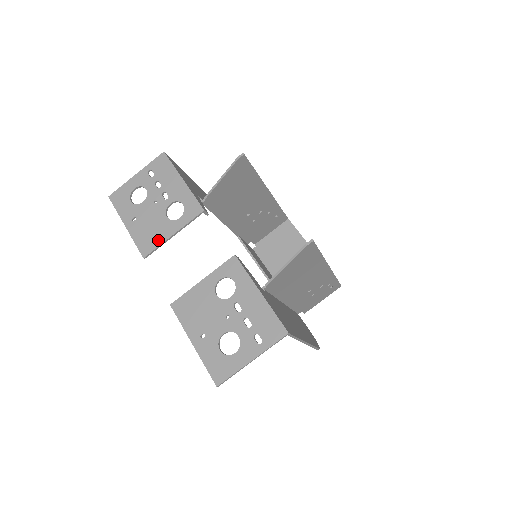
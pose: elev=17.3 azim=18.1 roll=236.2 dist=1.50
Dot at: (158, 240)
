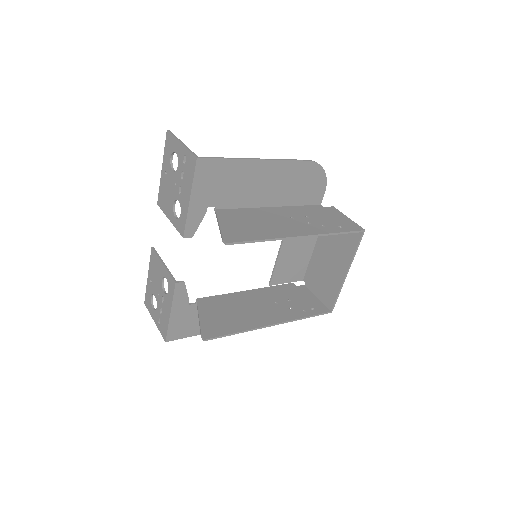
Dot at: (165, 209)
